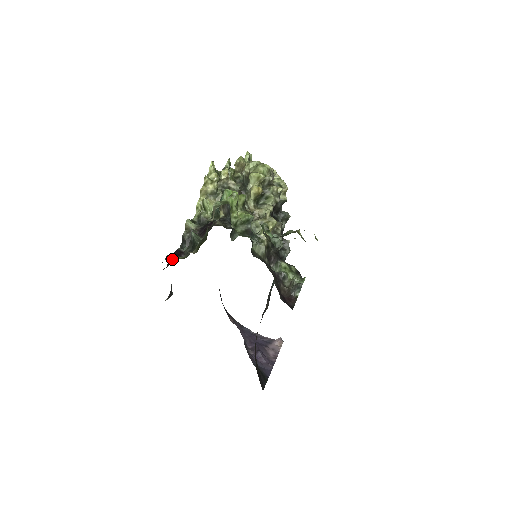
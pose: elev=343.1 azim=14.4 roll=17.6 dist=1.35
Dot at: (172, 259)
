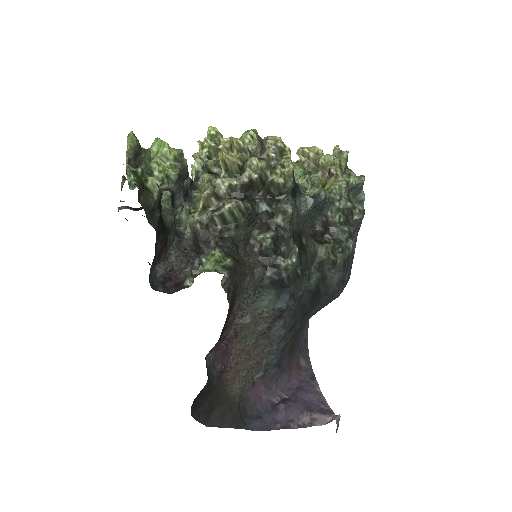
Dot at: (121, 208)
